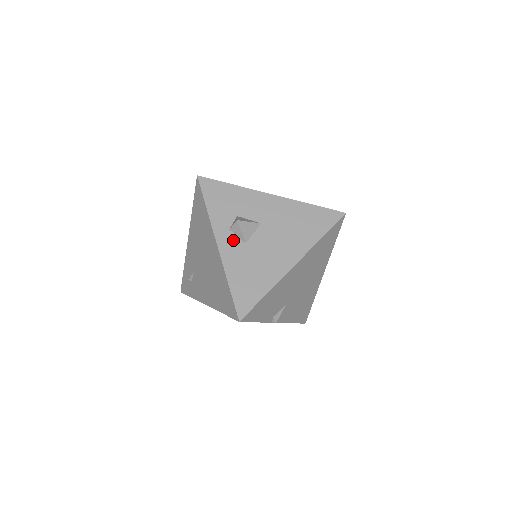
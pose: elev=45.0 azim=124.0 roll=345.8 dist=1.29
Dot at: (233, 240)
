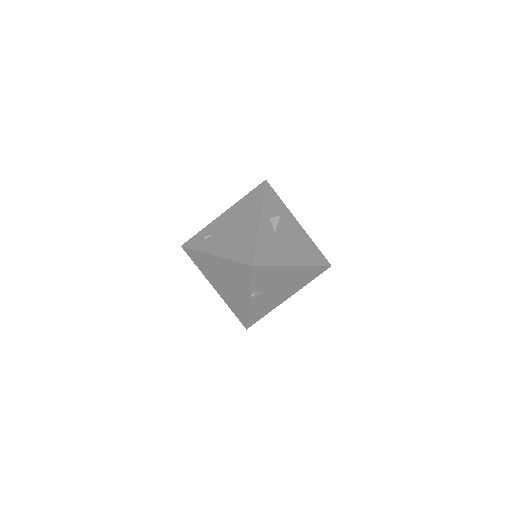
Dot at: (269, 225)
